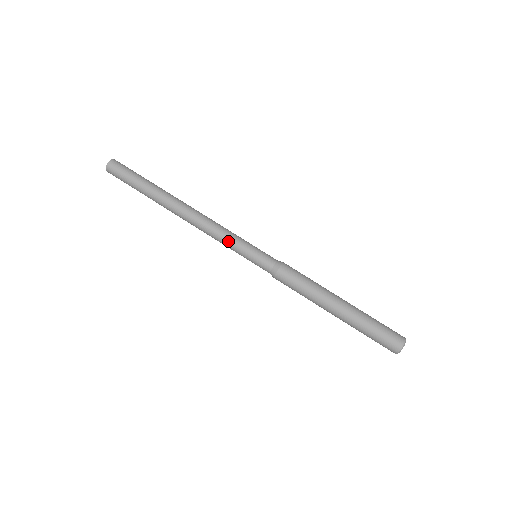
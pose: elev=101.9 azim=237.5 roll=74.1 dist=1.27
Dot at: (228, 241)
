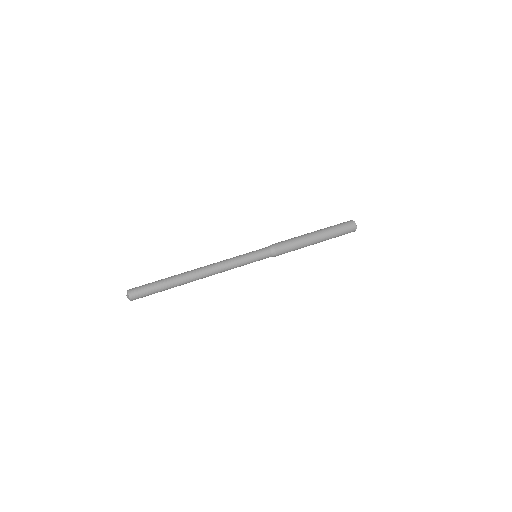
Dot at: (238, 265)
